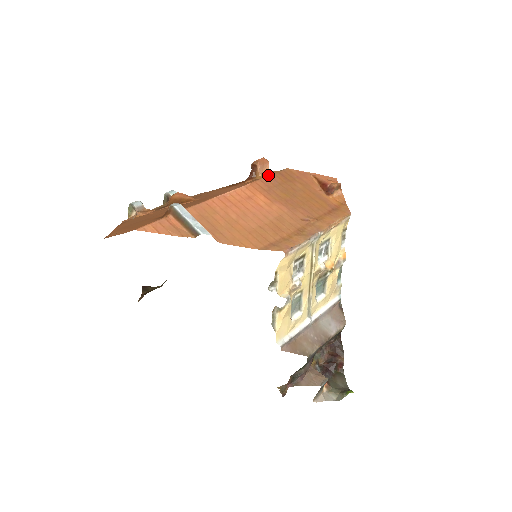
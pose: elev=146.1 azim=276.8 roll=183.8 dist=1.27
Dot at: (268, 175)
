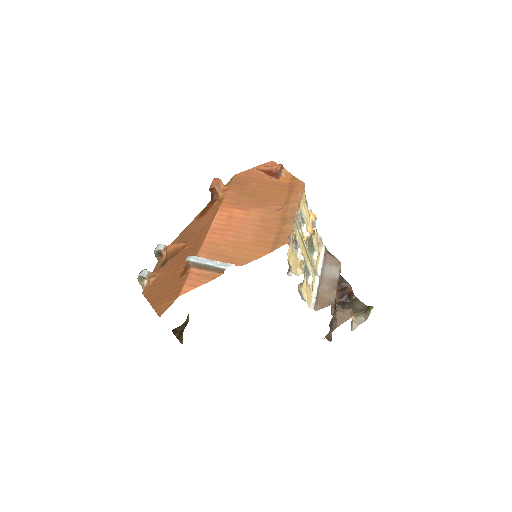
Dot at: (227, 190)
